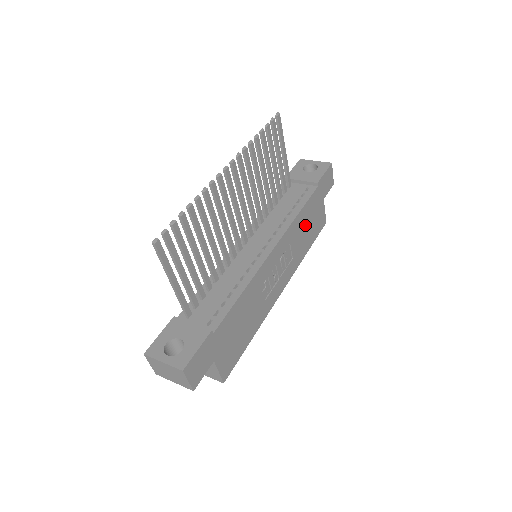
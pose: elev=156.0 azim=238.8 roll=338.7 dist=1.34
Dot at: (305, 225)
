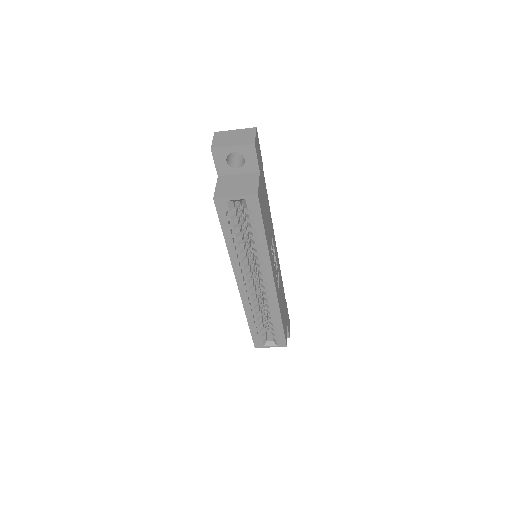
Dot at: (282, 298)
